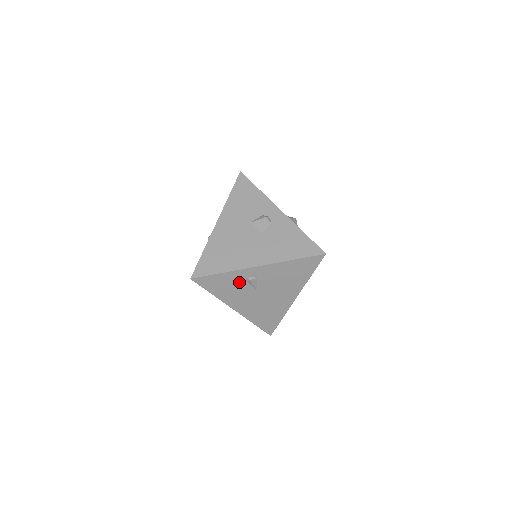
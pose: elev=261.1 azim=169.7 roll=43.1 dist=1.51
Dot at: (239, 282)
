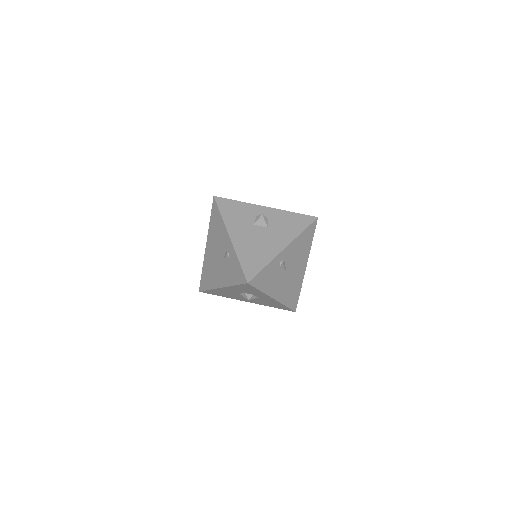
Dot at: (275, 270)
